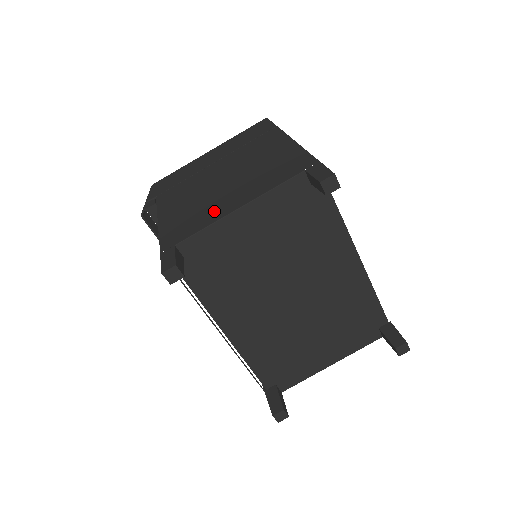
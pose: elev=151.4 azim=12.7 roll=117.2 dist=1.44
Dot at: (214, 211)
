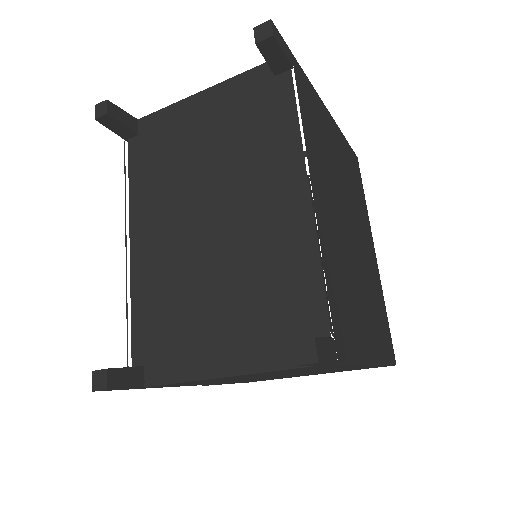
Dot at: occluded
